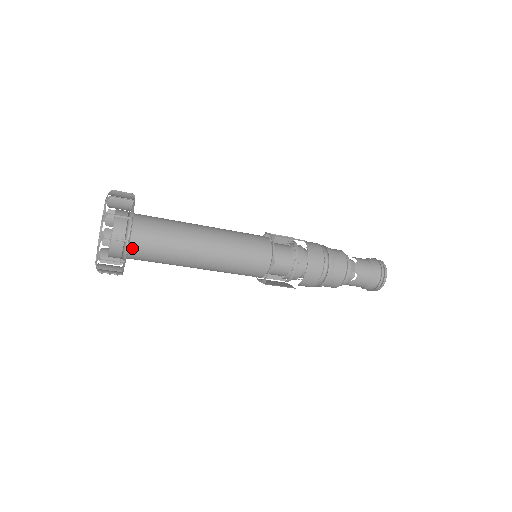
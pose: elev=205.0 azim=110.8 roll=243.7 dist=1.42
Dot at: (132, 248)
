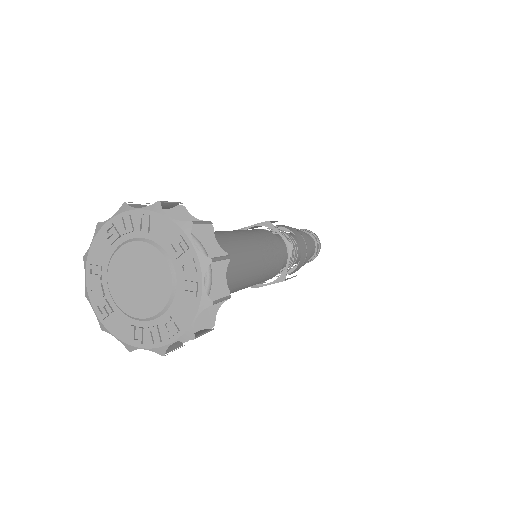
Dot at: occluded
